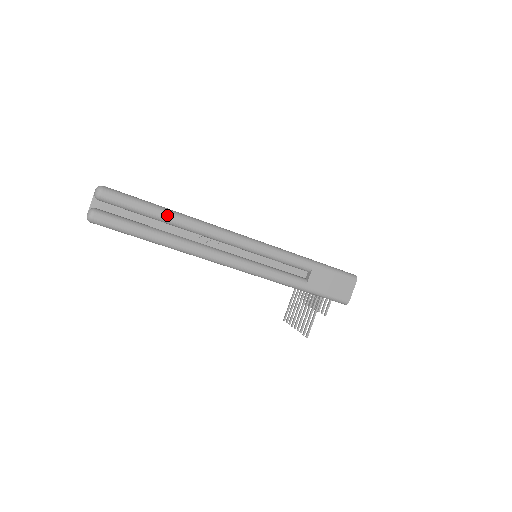
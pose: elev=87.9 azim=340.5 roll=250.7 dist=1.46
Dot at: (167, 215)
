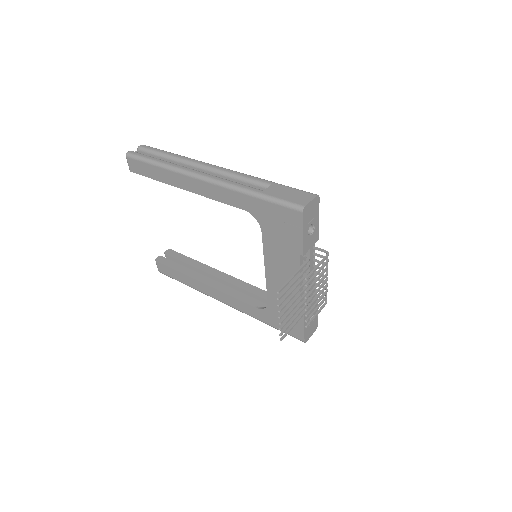
Dot at: (173, 154)
